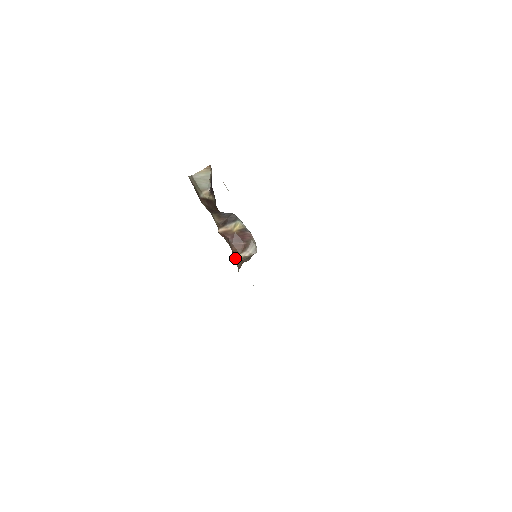
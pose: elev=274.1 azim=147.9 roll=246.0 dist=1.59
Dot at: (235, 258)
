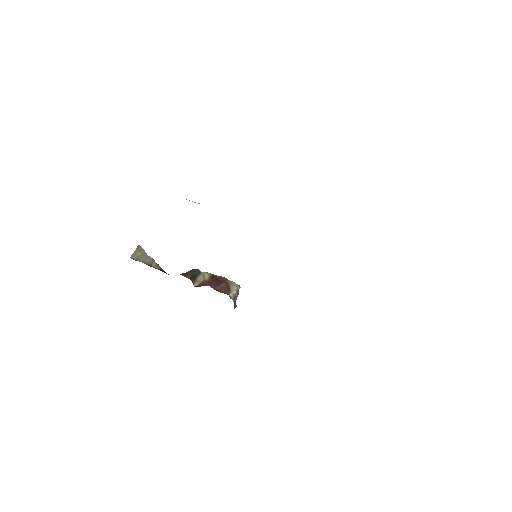
Dot at: occluded
